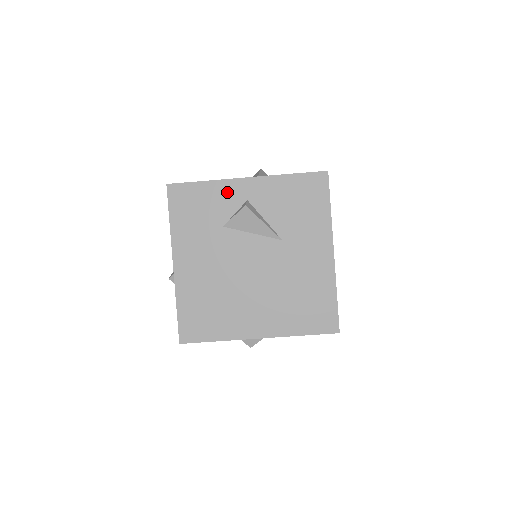
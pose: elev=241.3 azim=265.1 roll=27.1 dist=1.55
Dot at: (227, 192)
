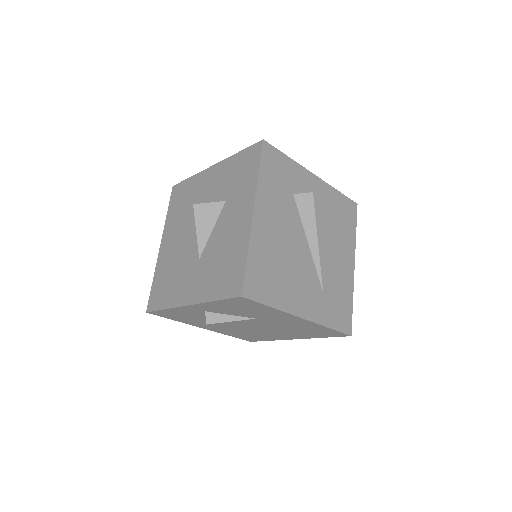
Dot at: (186, 311)
